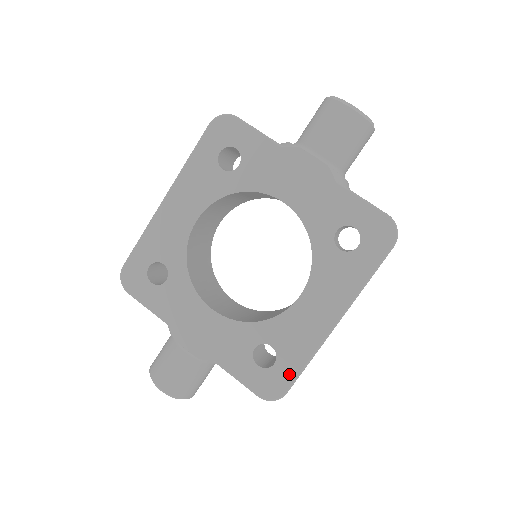
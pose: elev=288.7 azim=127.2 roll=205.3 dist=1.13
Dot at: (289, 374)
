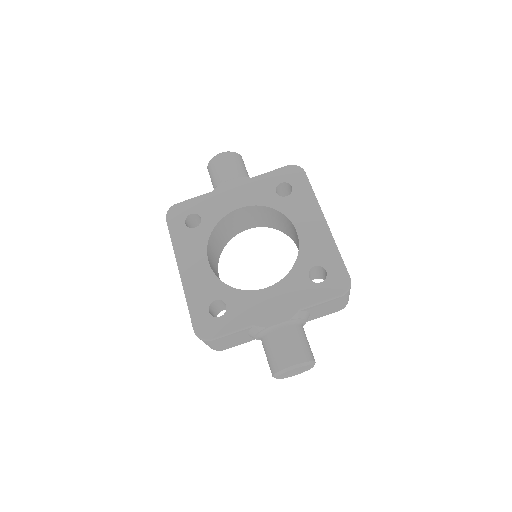
Dot at: (338, 267)
